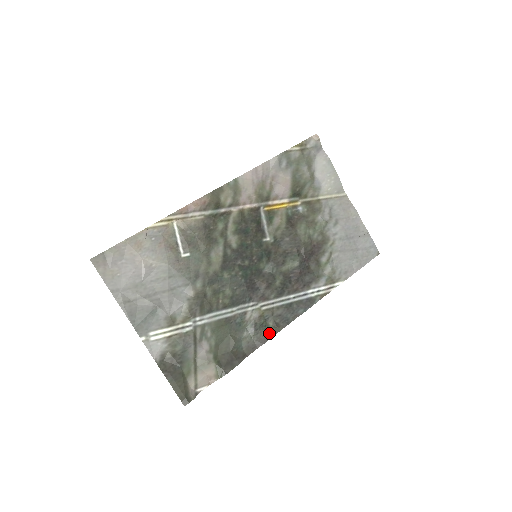
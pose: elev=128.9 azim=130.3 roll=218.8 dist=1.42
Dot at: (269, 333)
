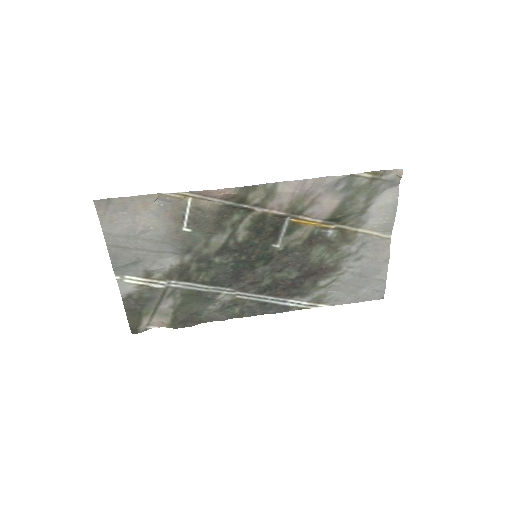
Dot at: (232, 315)
